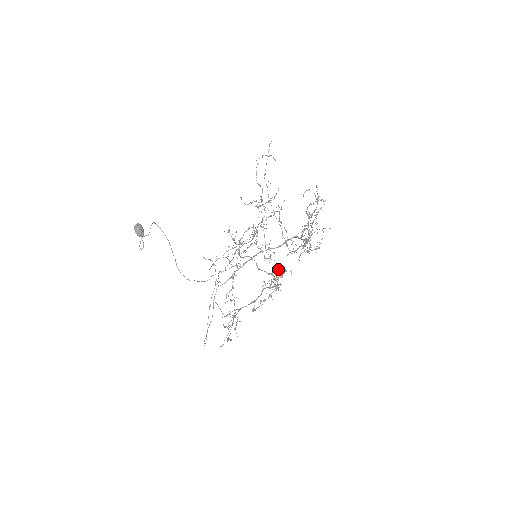
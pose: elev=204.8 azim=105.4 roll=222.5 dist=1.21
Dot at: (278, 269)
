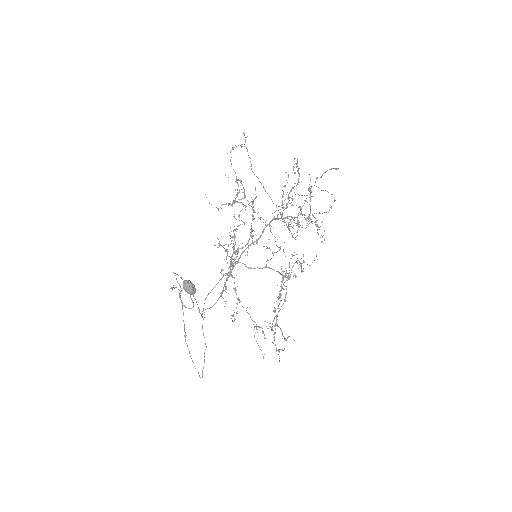
Dot at: (270, 259)
